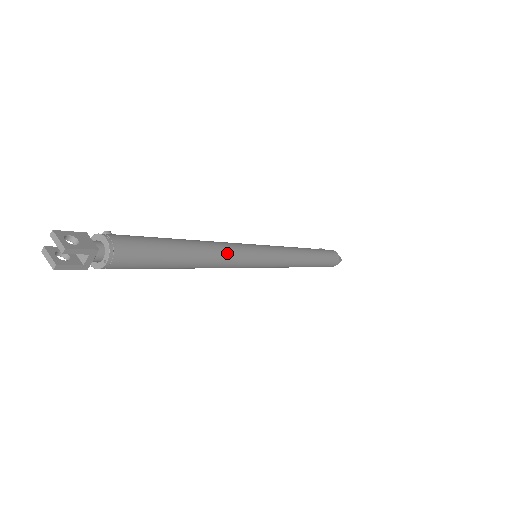
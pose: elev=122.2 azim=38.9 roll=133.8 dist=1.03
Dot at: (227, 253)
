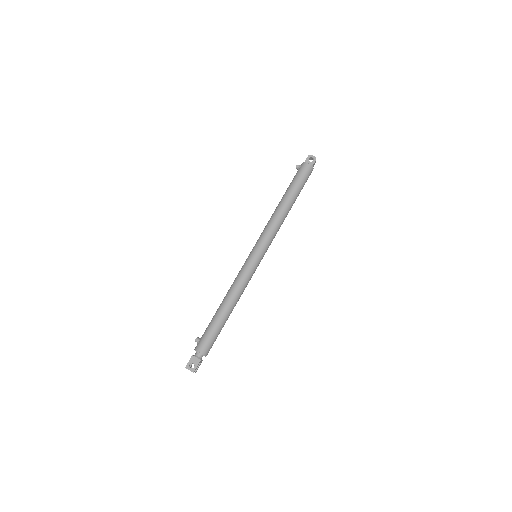
Dot at: (241, 290)
